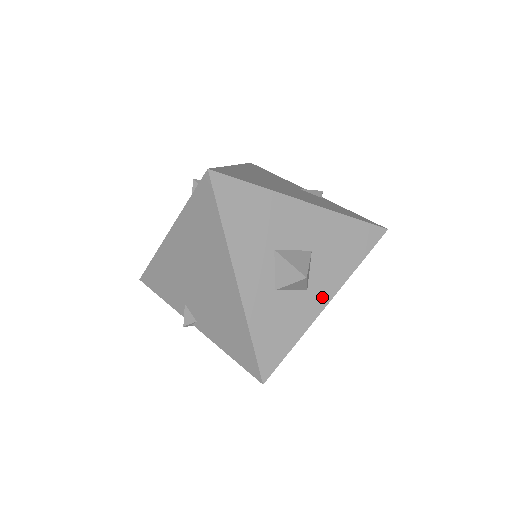
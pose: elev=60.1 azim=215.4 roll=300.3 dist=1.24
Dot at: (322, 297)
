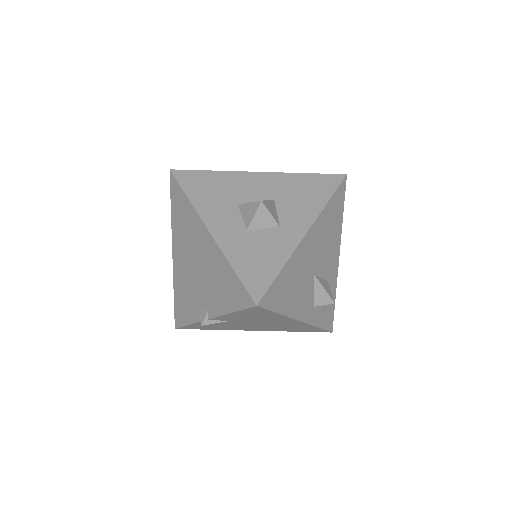
Dot at: (298, 229)
